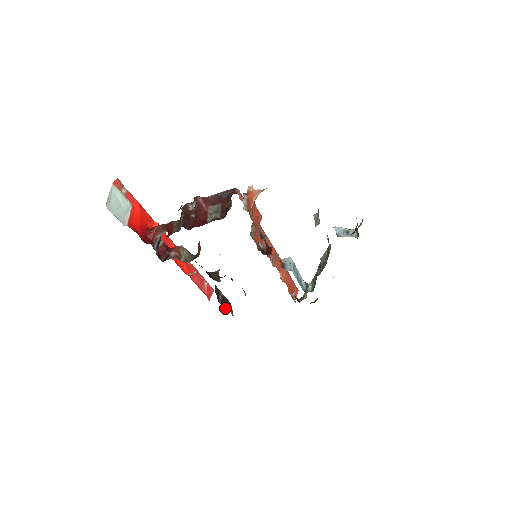
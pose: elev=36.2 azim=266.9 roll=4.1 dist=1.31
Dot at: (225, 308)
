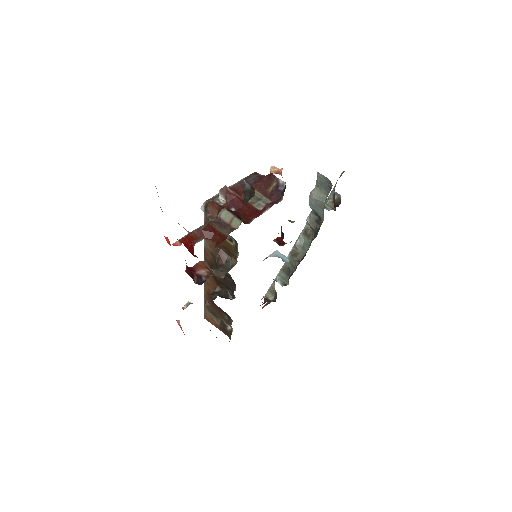
Dot at: occluded
